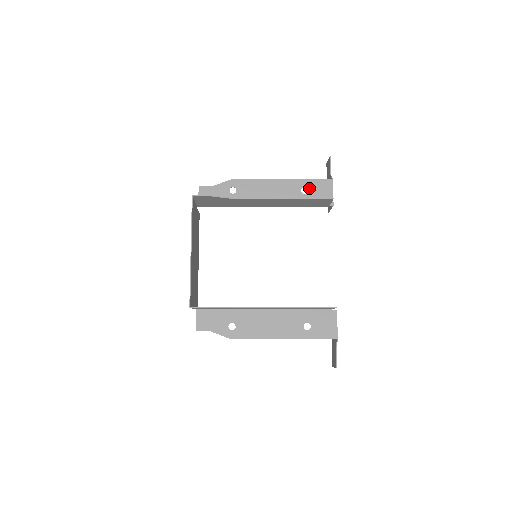
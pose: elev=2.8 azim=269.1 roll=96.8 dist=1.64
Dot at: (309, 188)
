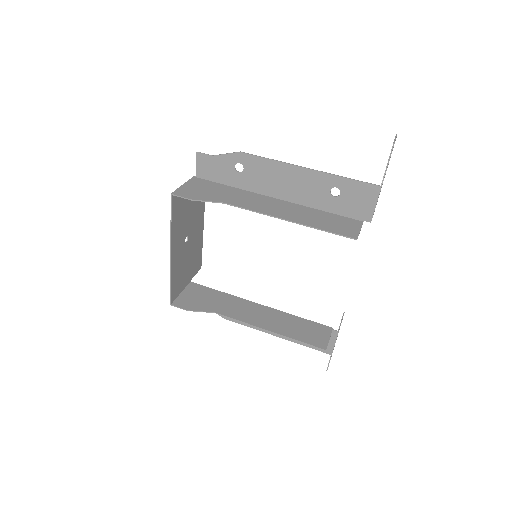
Dot at: (343, 190)
